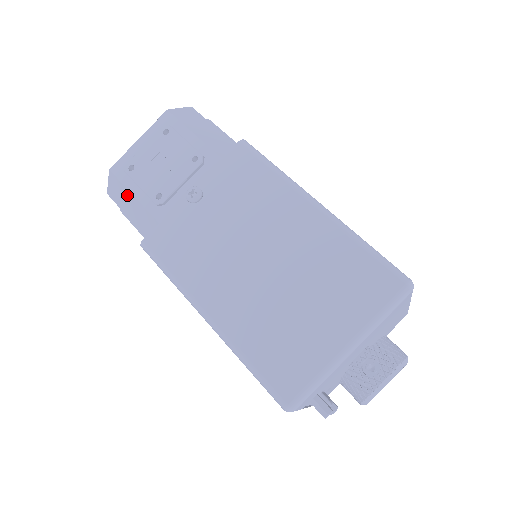
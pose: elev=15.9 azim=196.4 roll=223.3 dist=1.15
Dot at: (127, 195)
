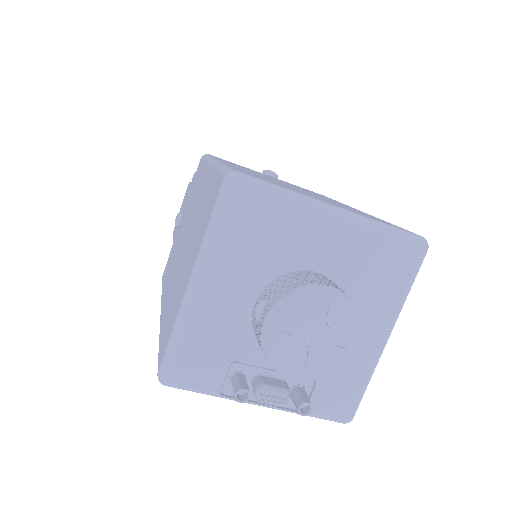
Dot at: occluded
